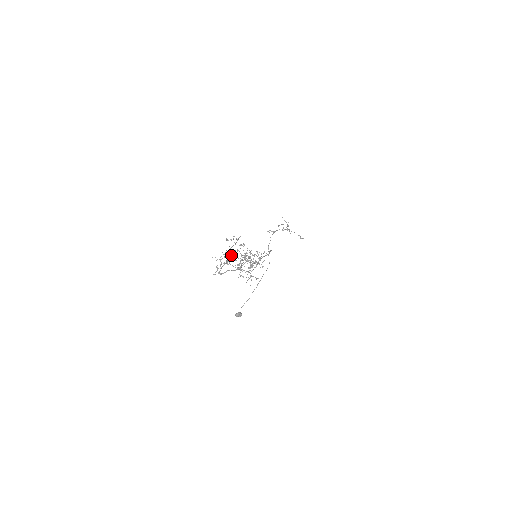
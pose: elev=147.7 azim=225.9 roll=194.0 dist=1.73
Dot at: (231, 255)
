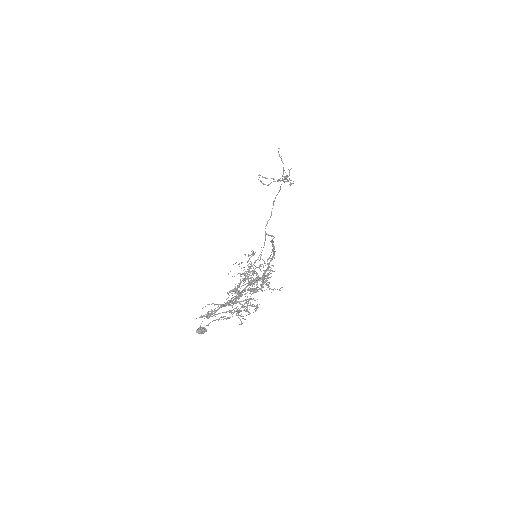
Dot at: occluded
